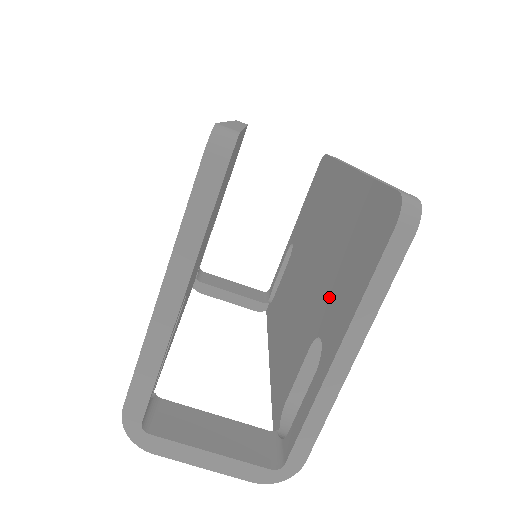
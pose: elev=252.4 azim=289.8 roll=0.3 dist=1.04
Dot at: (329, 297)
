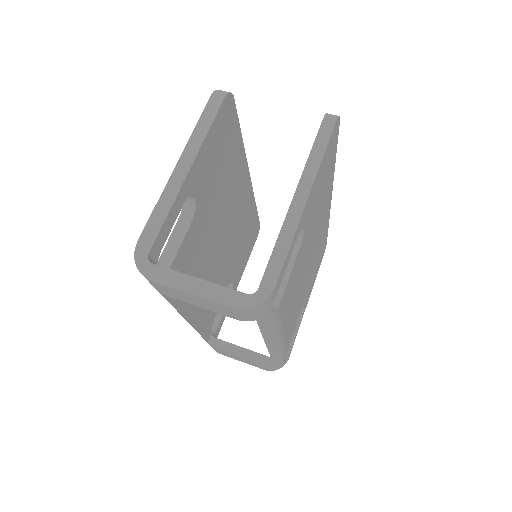
Dot at: occluded
